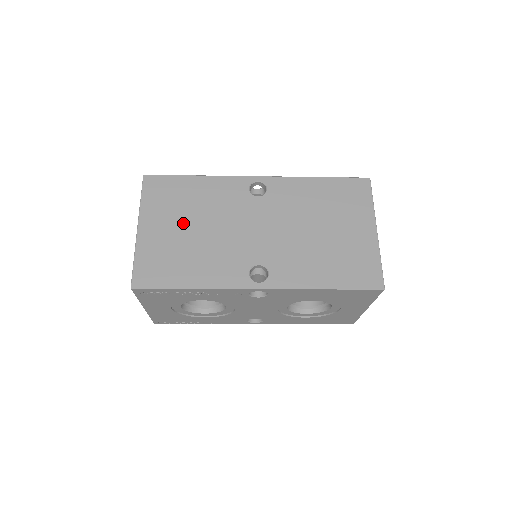
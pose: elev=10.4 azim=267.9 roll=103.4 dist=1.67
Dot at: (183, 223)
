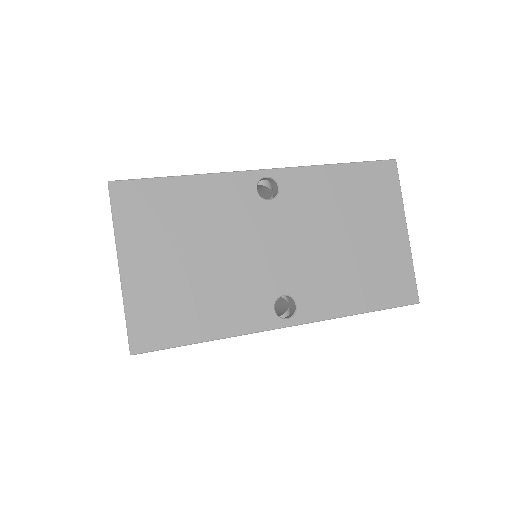
Dot at: (180, 251)
